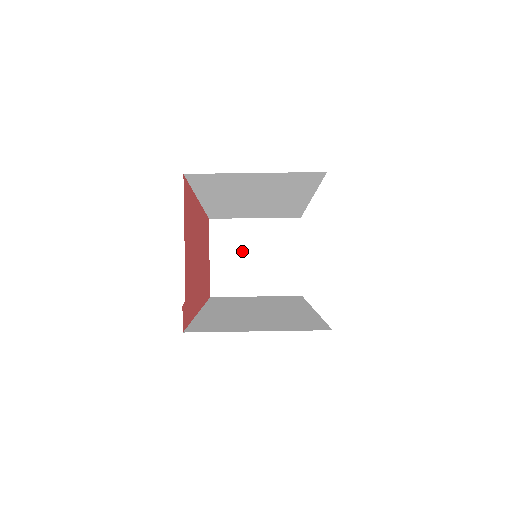
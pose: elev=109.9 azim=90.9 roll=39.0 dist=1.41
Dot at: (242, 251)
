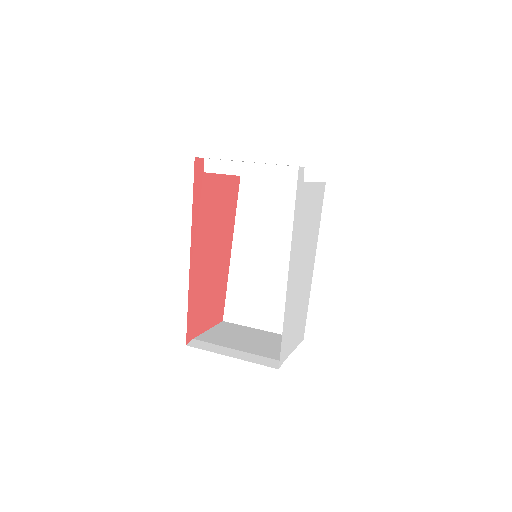
Dot at: (238, 336)
